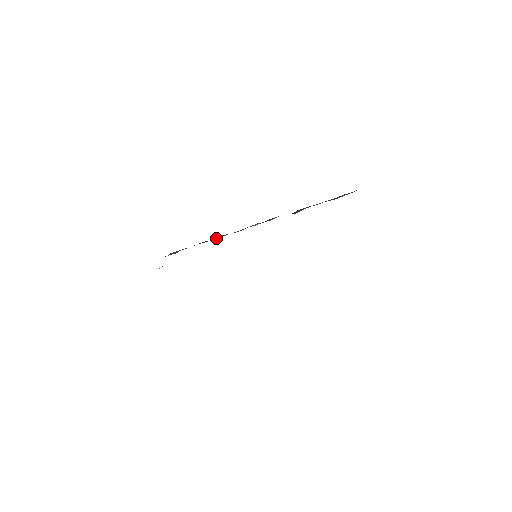
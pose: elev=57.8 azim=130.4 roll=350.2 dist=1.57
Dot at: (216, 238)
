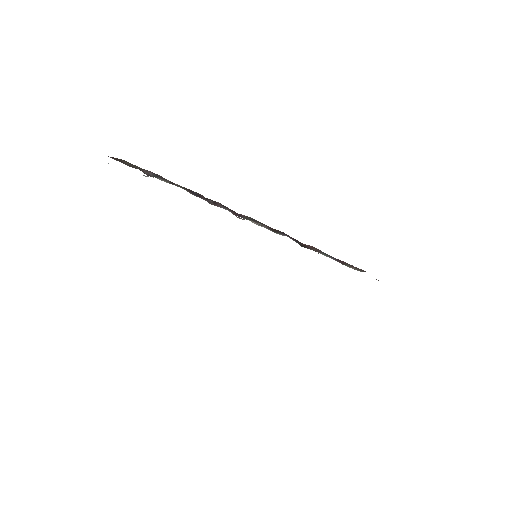
Dot at: (210, 201)
